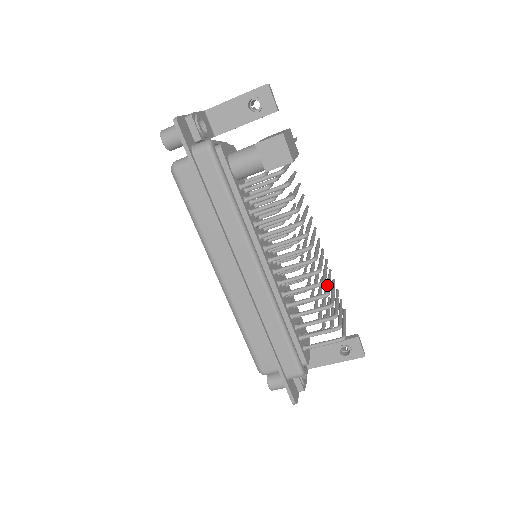
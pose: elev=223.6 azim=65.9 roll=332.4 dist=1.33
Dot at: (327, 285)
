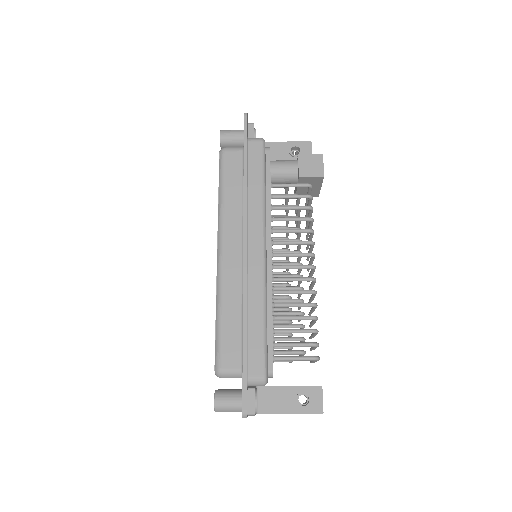
Dot at: occluded
